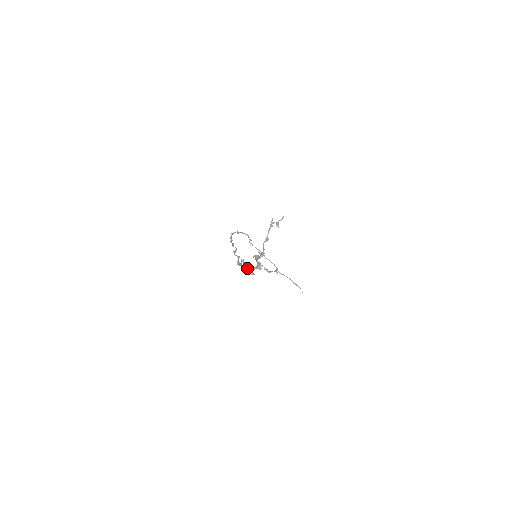
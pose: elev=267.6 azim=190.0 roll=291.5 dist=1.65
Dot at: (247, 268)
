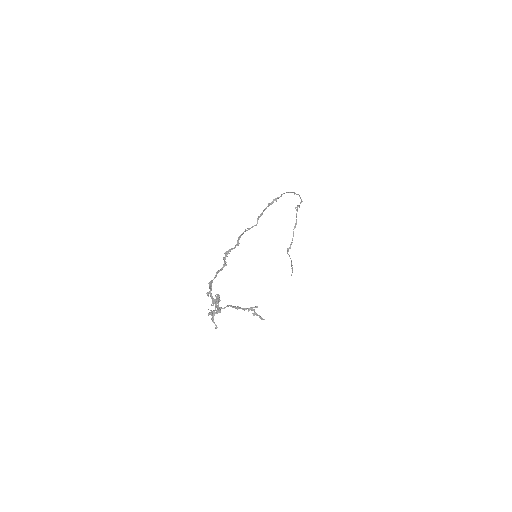
Dot at: occluded
